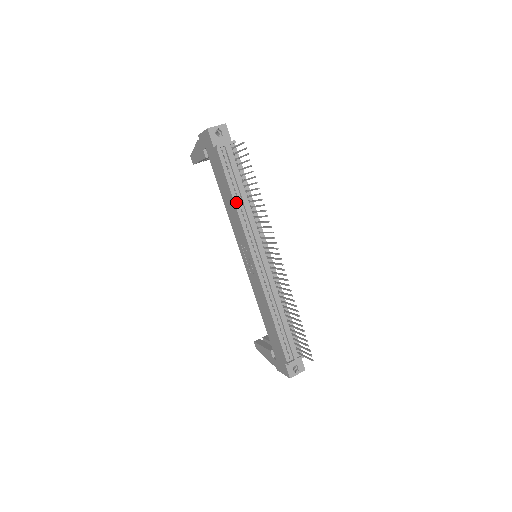
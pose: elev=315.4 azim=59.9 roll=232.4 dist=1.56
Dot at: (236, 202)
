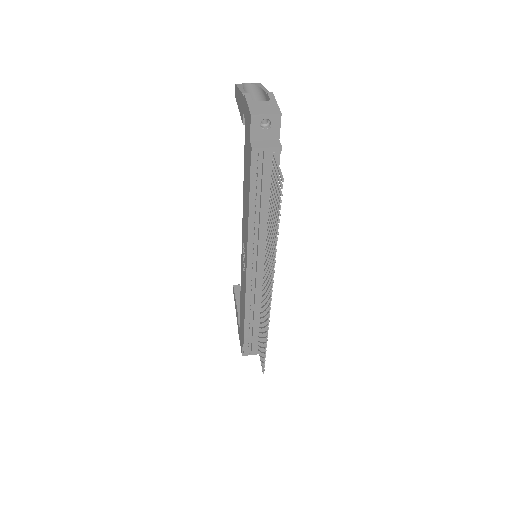
Dot at: (251, 214)
